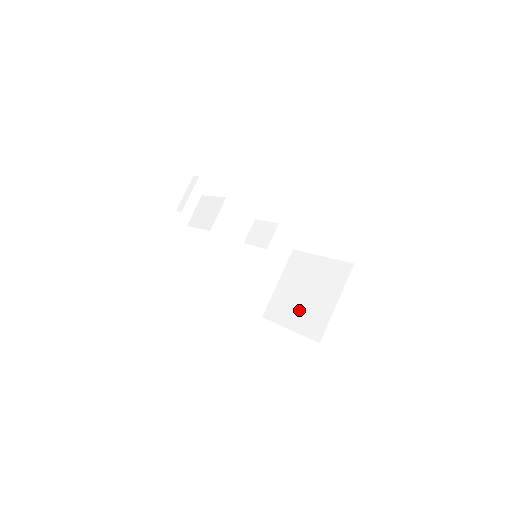
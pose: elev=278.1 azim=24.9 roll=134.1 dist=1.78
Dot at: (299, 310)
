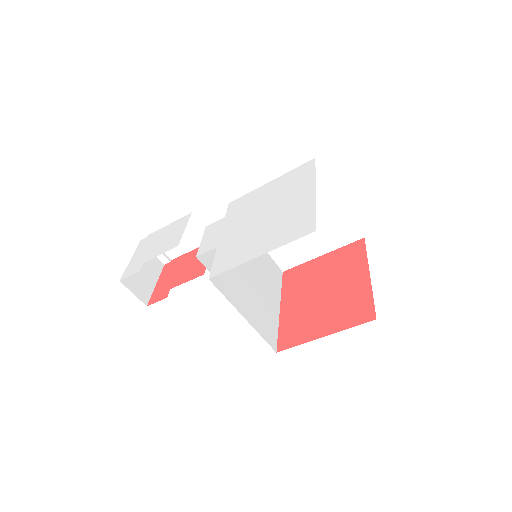
Dot at: occluded
